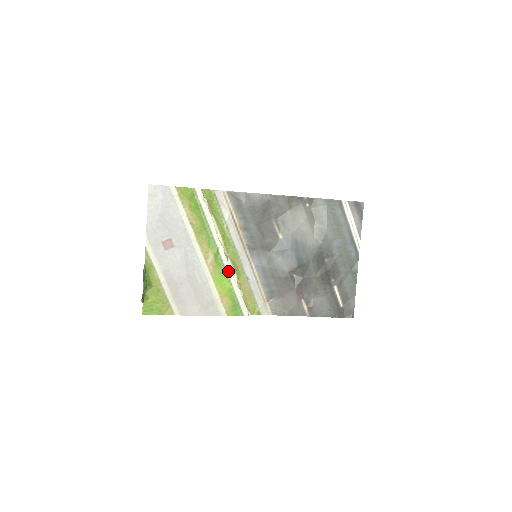
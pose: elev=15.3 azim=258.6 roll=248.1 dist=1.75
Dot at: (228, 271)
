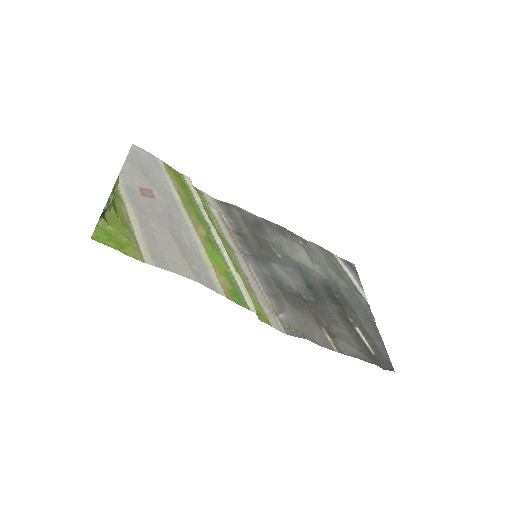
Dot at: (223, 253)
